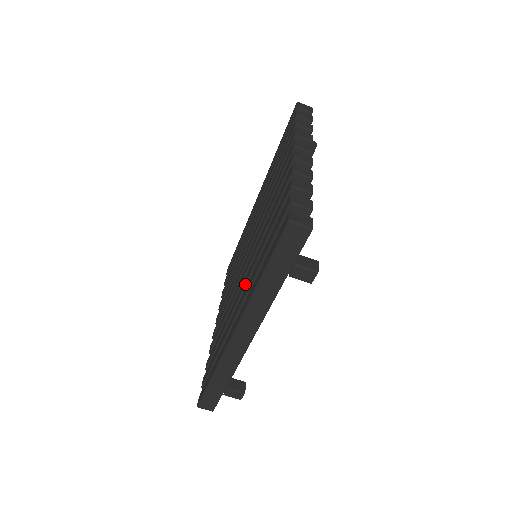
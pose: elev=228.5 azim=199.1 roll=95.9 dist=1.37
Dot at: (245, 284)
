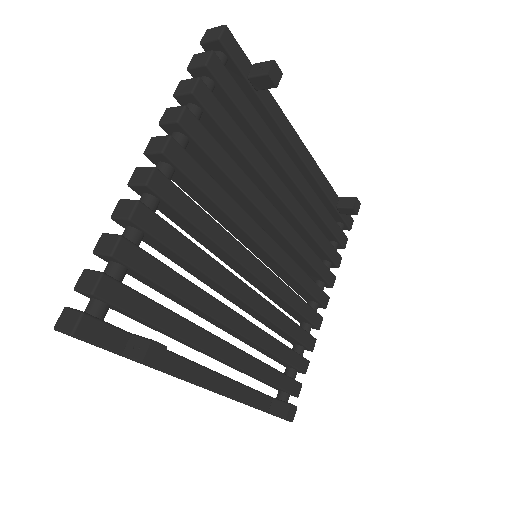
Dot at: (206, 320)
